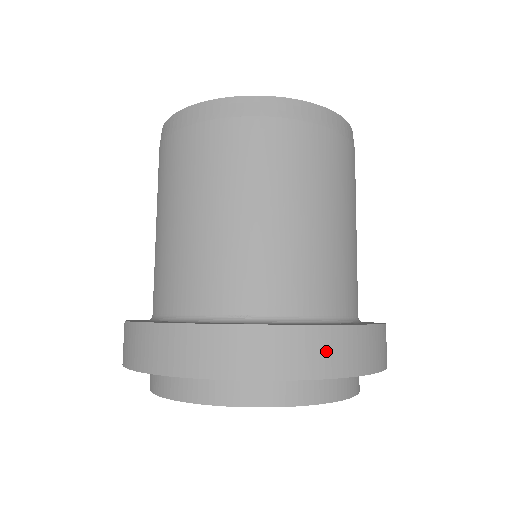
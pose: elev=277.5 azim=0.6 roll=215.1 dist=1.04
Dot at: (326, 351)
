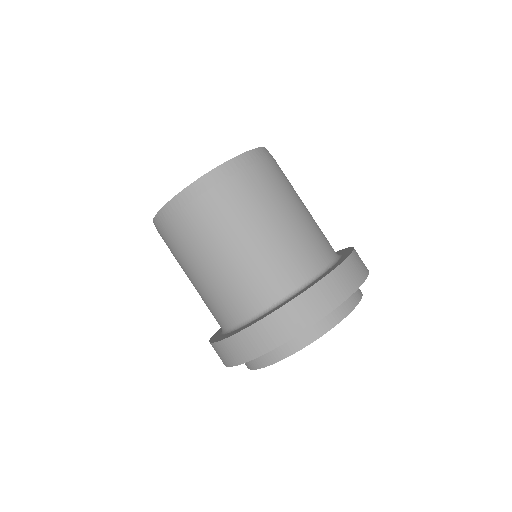
Dot at: (325, 296)
